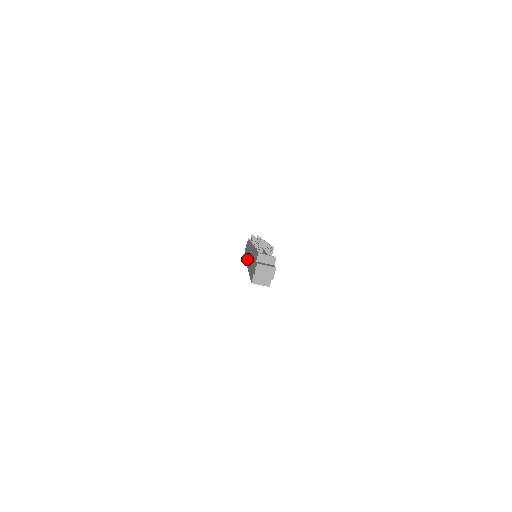
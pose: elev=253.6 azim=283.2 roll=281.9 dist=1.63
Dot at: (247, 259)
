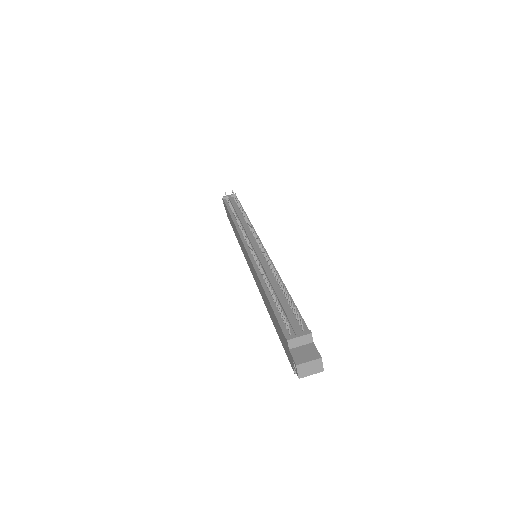
Dot at: occluded
